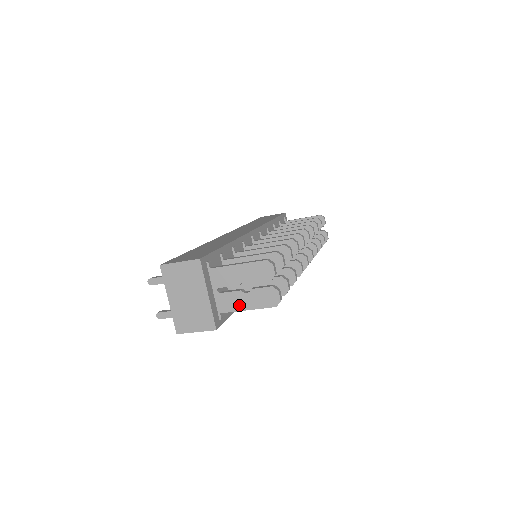
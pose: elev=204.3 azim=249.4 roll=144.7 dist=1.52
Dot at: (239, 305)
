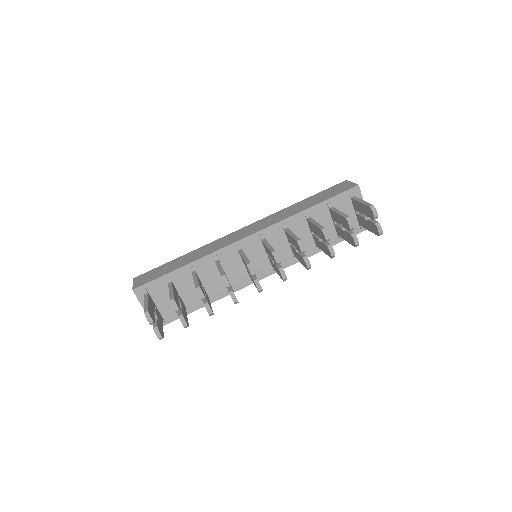
Dot at: occluded
